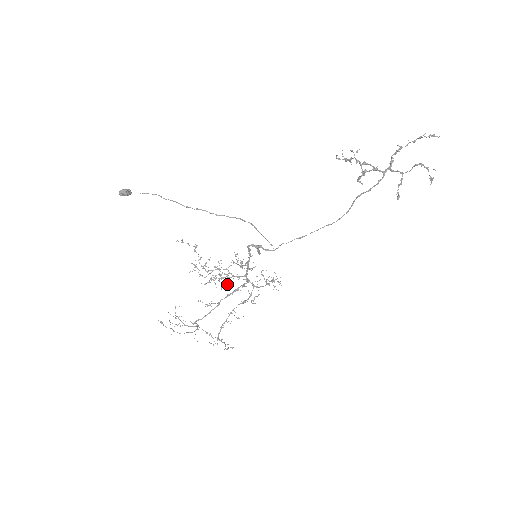
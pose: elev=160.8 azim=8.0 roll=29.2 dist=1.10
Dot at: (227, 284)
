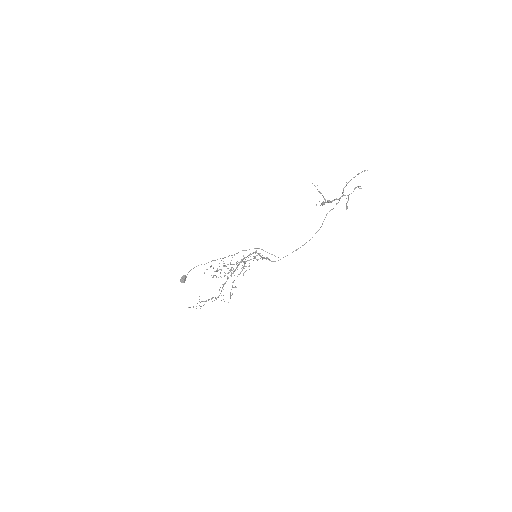
Dot at: occluded
